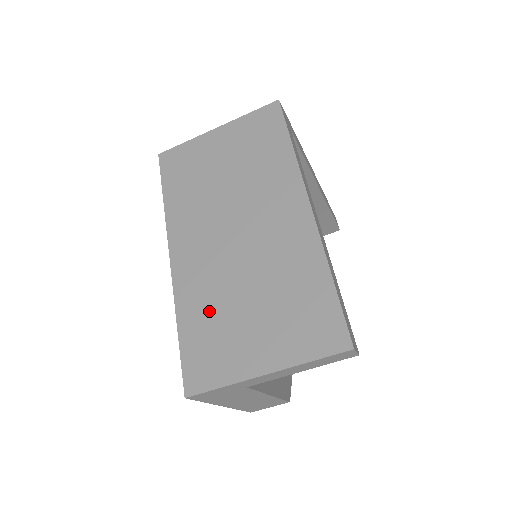
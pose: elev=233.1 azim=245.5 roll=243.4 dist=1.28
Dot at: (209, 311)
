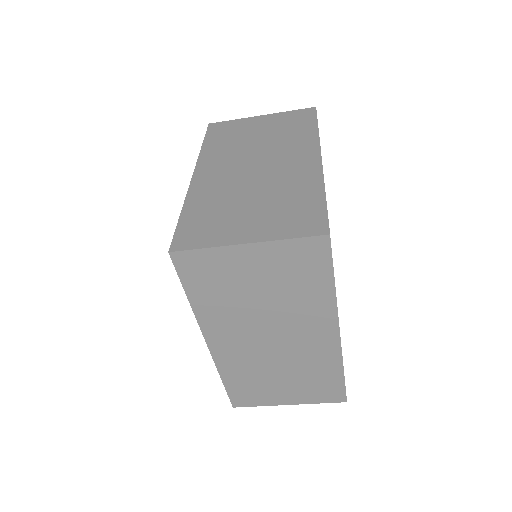
Dot at: (248, 377)
